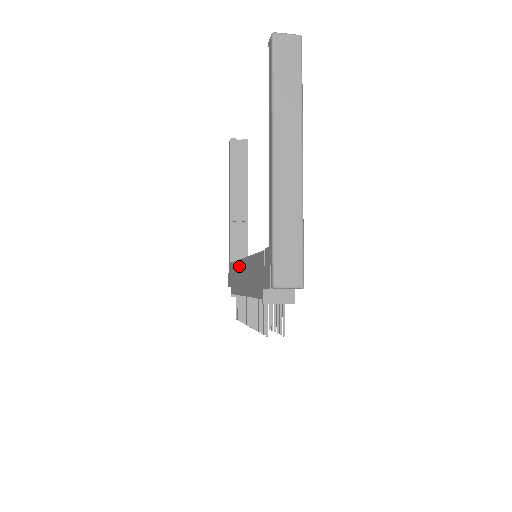
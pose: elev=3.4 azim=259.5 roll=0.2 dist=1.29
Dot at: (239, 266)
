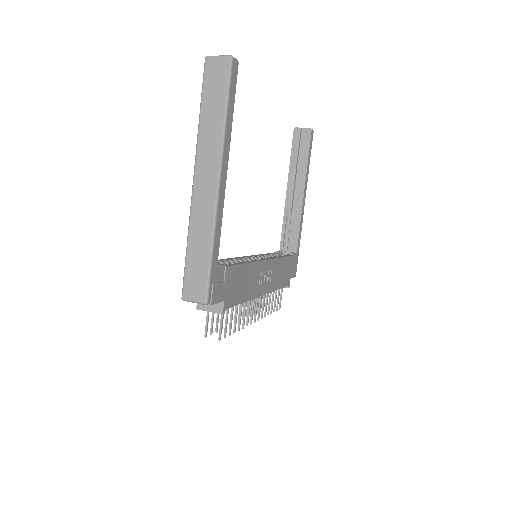
Dot at: occluded
